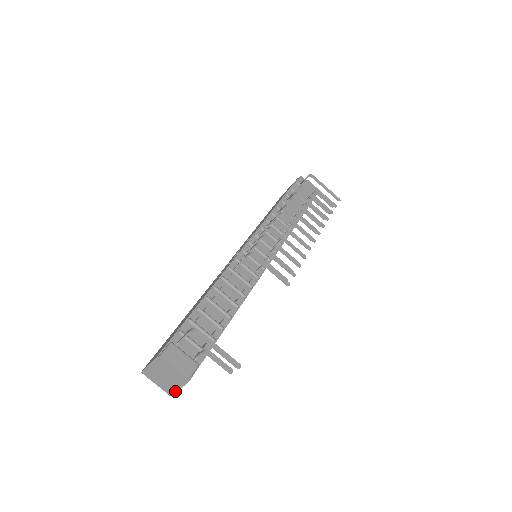
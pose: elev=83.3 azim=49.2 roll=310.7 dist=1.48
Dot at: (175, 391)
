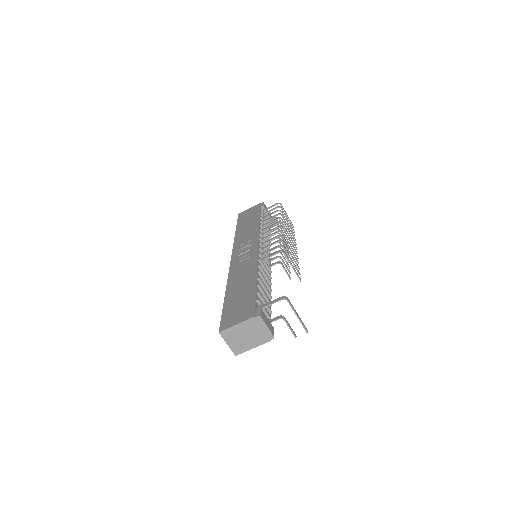
Dot at: (247, 350)
